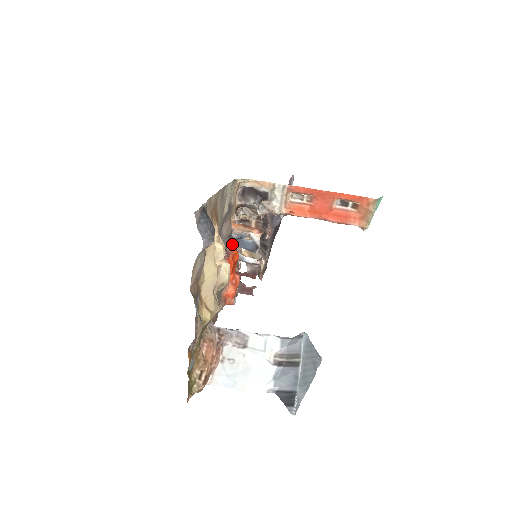
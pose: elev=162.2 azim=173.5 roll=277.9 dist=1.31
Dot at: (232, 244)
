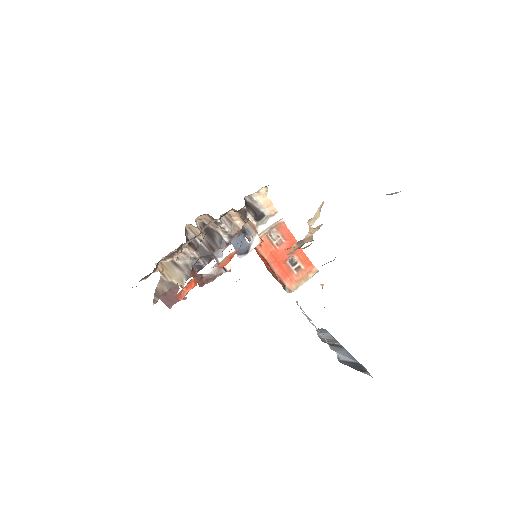
Dot at: (240, 233)
